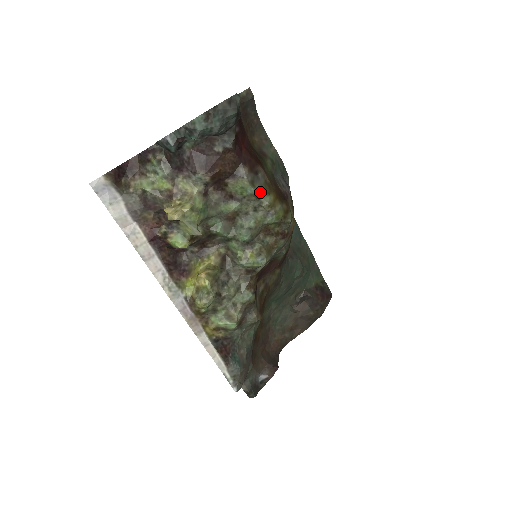
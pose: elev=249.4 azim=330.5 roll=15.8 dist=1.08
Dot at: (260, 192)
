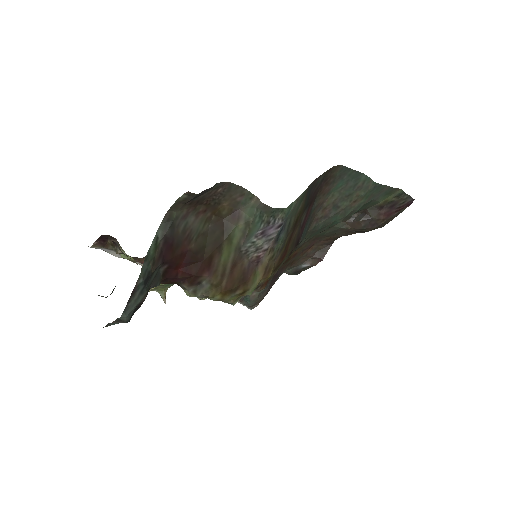
Dot at: (204, 296)
